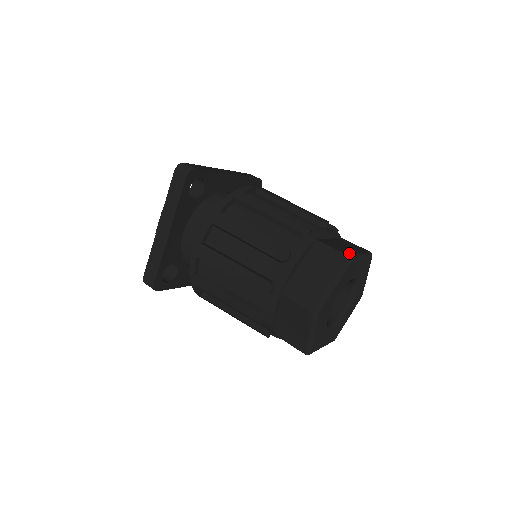
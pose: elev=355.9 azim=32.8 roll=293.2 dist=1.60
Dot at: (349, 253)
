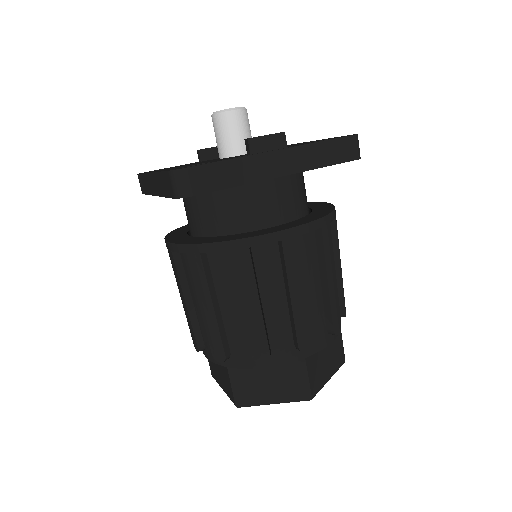
Dot at: occluded
